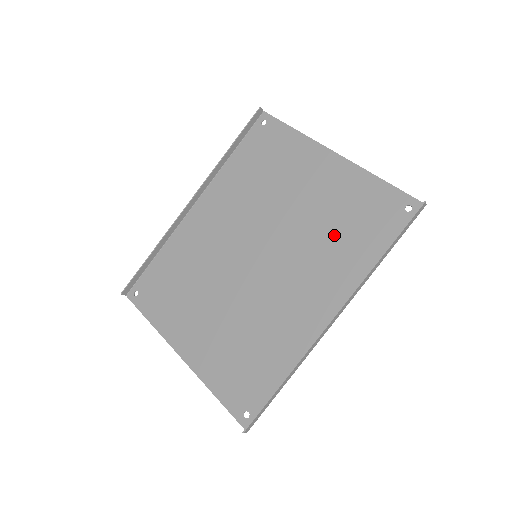
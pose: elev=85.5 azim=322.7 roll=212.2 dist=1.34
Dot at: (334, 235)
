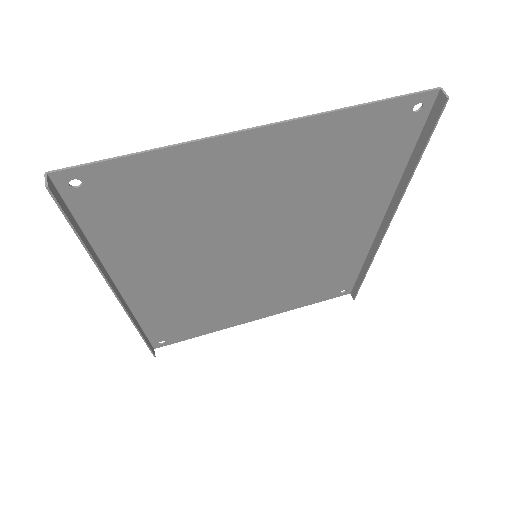
Dot at: (334, 189)
